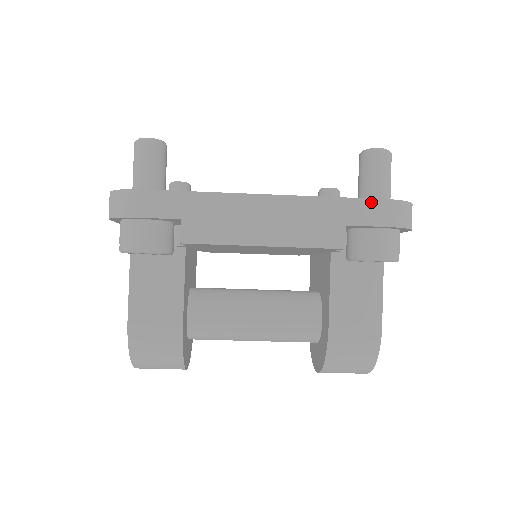
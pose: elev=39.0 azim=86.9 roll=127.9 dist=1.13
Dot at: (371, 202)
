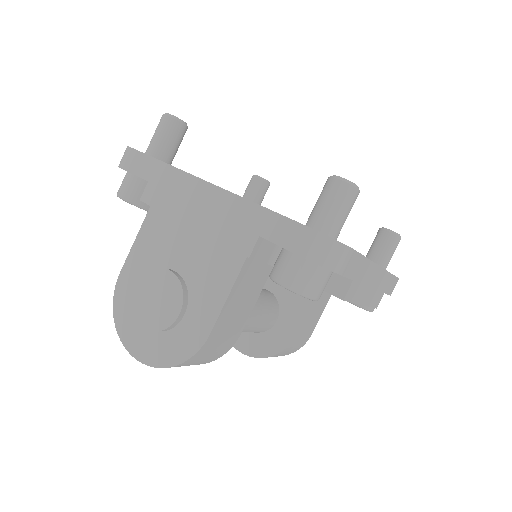
Dot at: (396, 279)
